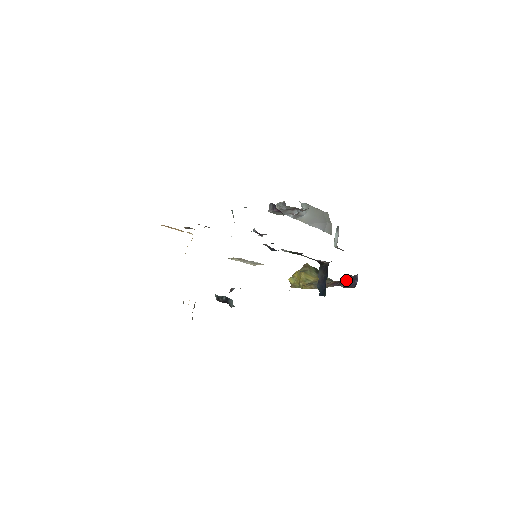
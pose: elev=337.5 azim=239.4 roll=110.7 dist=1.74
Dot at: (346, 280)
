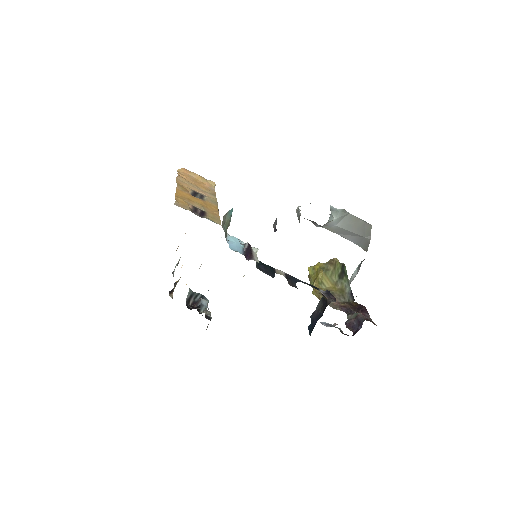
Dot at: (354, 314)
